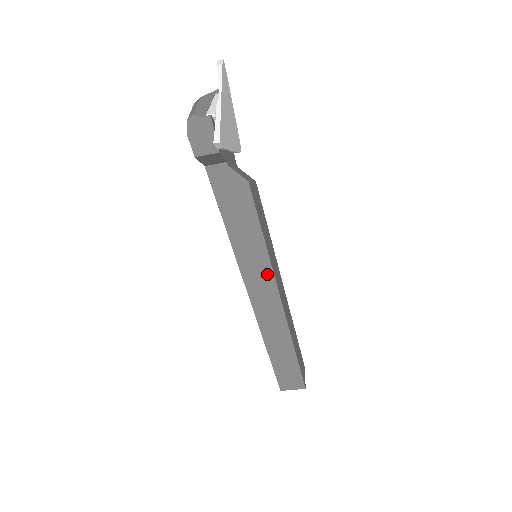
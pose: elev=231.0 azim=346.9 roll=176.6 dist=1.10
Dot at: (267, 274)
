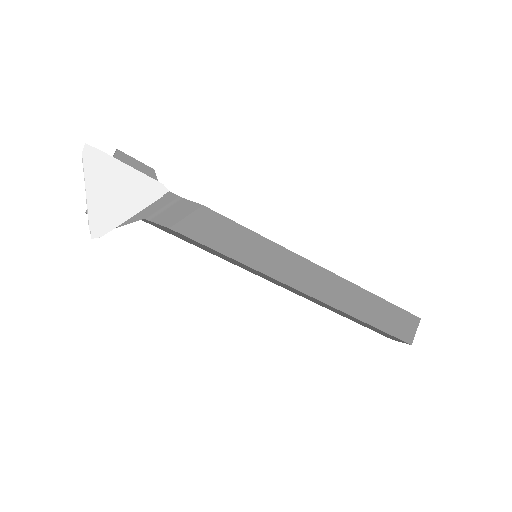
Dot at: (265, 275)
